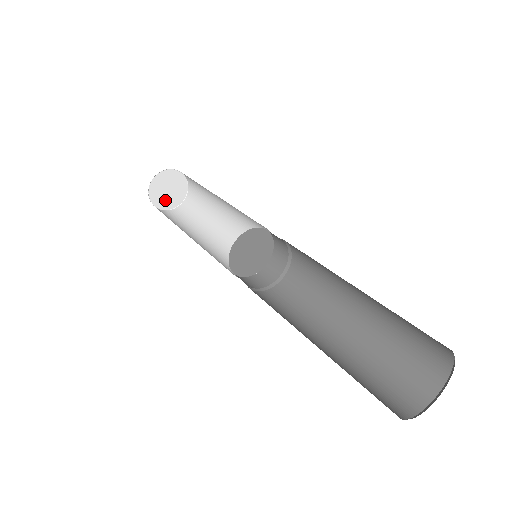
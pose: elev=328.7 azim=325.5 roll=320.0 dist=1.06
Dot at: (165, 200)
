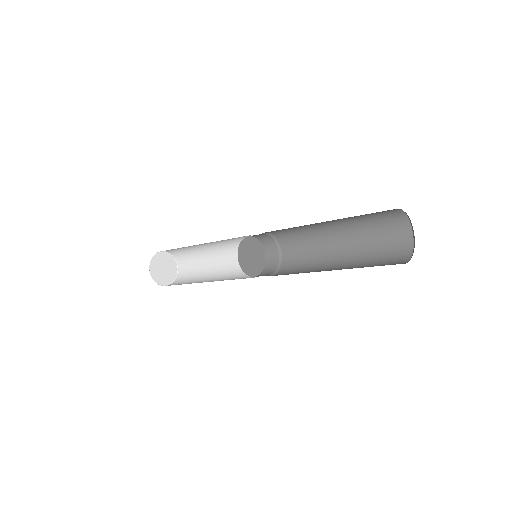
Dot at: (159, 275)
